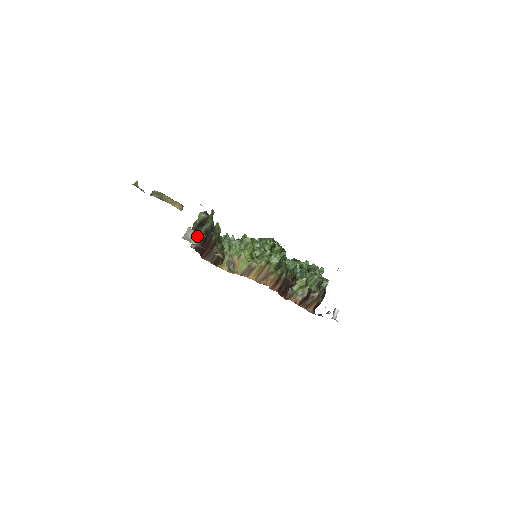
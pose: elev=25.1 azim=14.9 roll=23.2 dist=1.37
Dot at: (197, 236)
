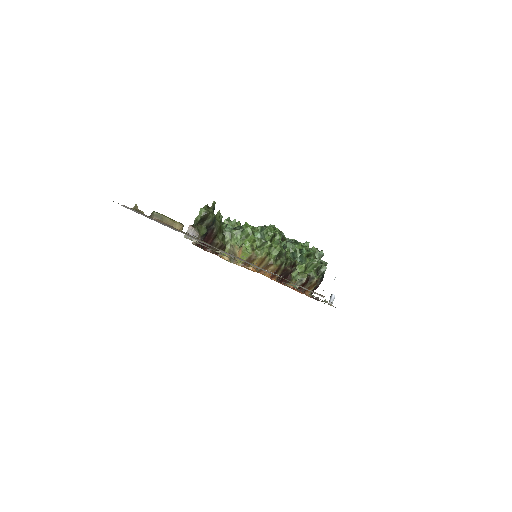
Dot at: (198, 234)
